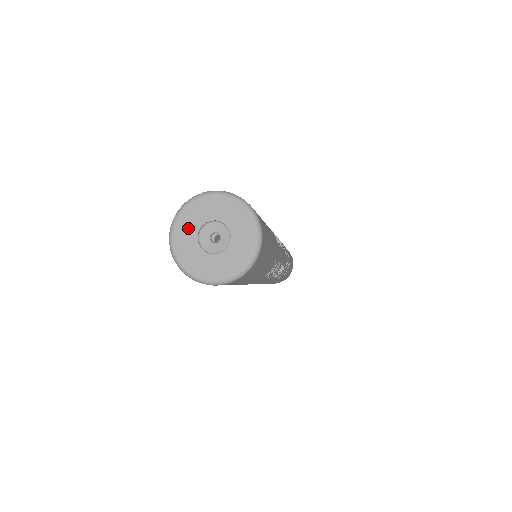
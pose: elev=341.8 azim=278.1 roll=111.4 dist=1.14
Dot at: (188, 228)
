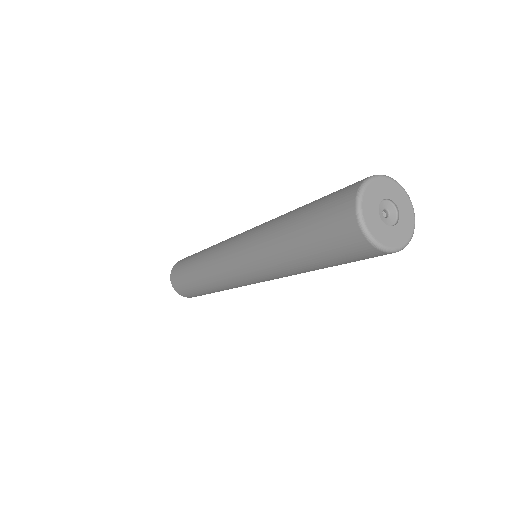
Dot at: (374, 220)
